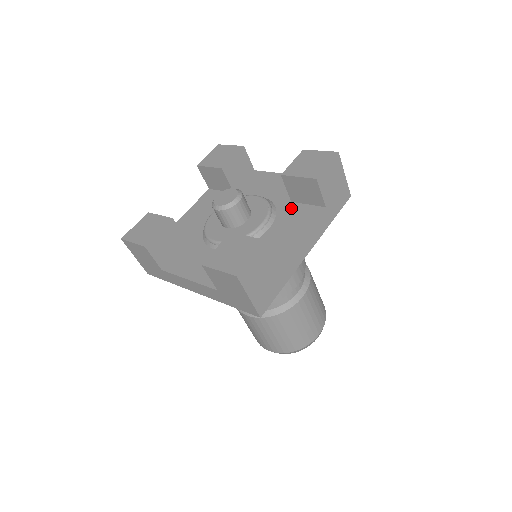
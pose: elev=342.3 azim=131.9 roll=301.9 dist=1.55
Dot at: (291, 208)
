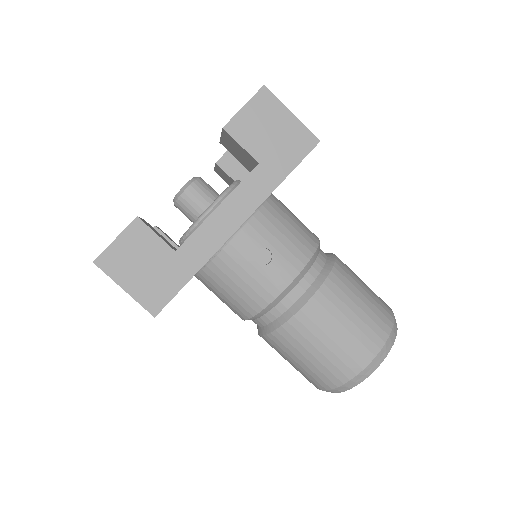
Dot at: occluded
